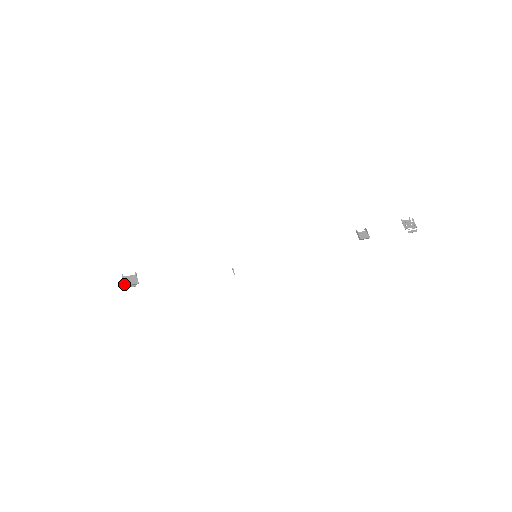
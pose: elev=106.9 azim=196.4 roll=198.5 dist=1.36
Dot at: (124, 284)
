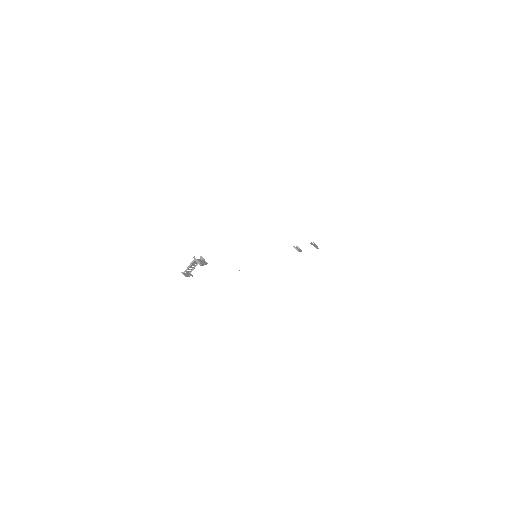
Dot at: (200, 263)
